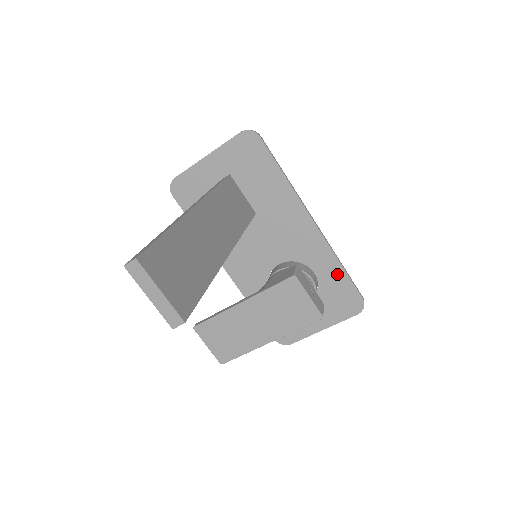
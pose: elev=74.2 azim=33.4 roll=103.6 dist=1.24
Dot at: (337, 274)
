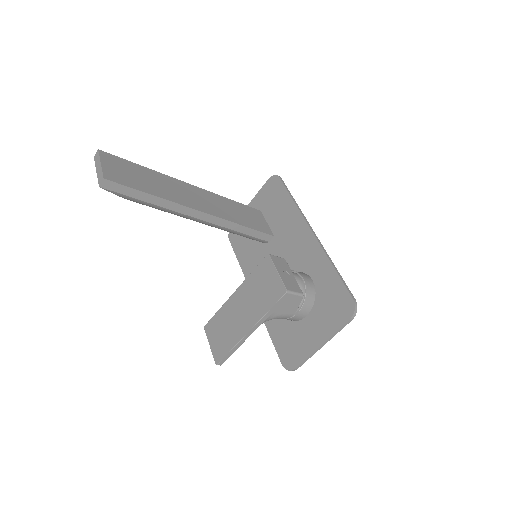
Dot at: (330, 276)
